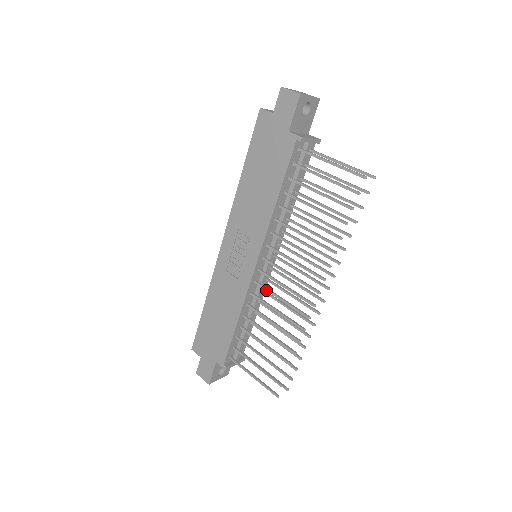
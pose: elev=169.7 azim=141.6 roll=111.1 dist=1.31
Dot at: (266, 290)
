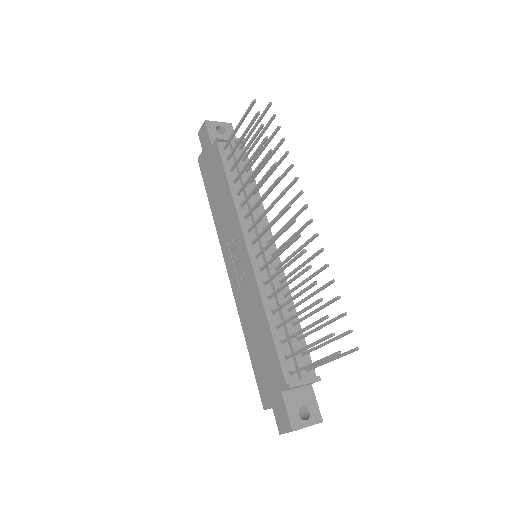
Dot at: (268, 263)
